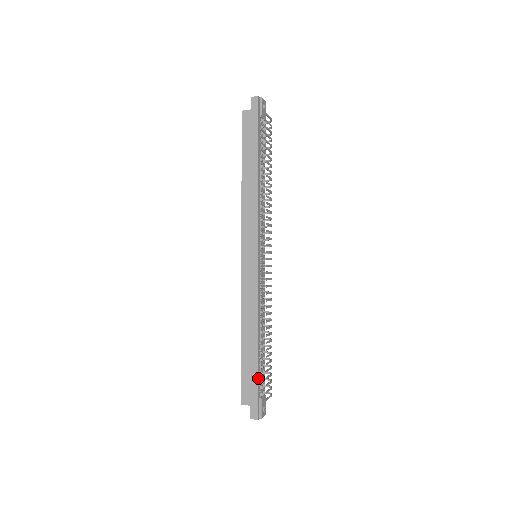
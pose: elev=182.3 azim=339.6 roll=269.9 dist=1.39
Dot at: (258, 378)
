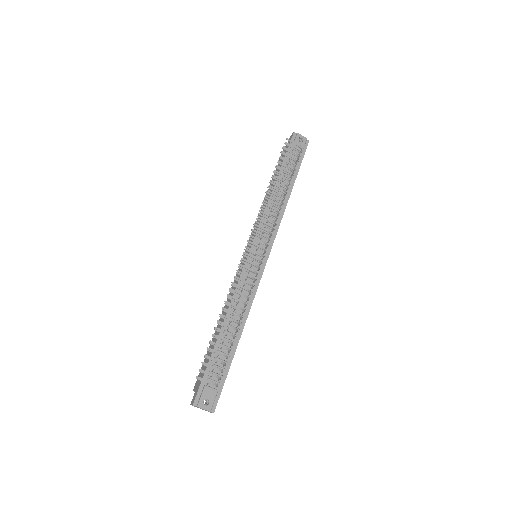
Dot at: (209, 363)
